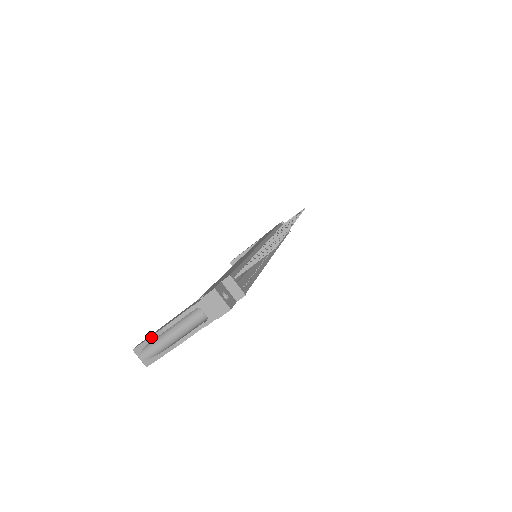
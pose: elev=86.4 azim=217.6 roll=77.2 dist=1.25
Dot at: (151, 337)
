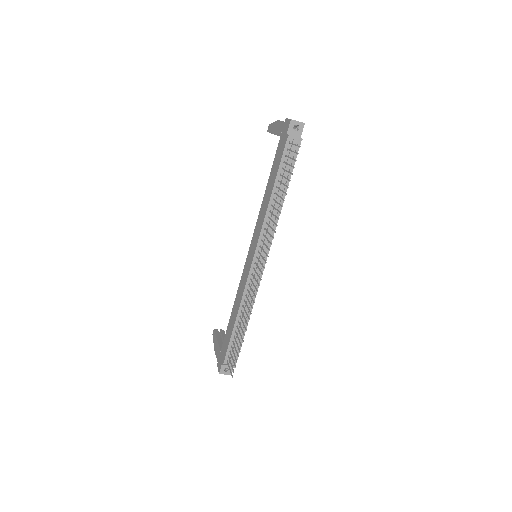
Dot at: (214, 345)
